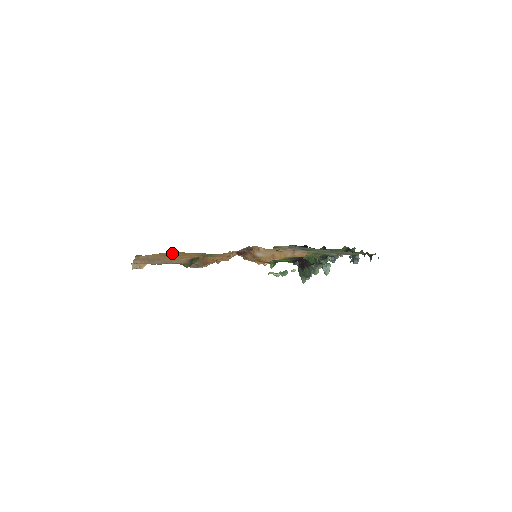
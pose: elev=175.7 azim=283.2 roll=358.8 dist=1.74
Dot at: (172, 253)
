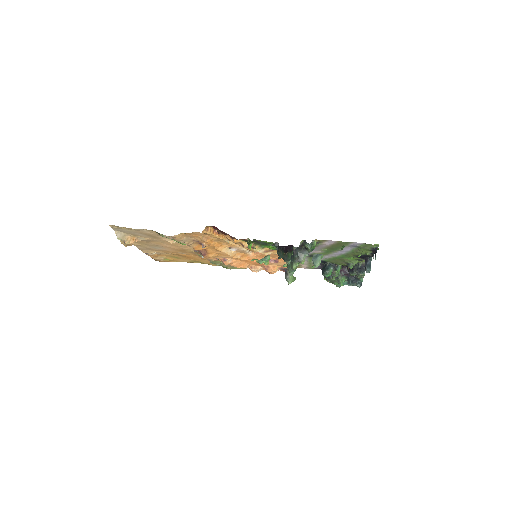
Dot at: (189, 262)
